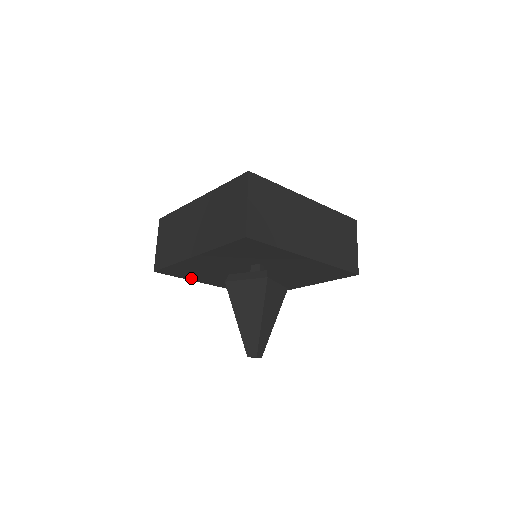
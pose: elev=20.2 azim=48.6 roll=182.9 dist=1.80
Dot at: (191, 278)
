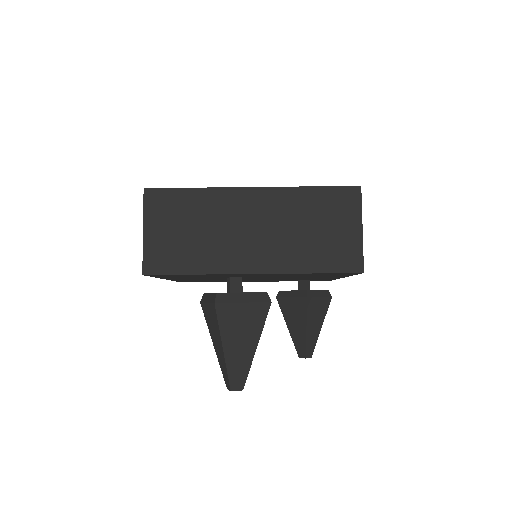
Dot at: occluded
